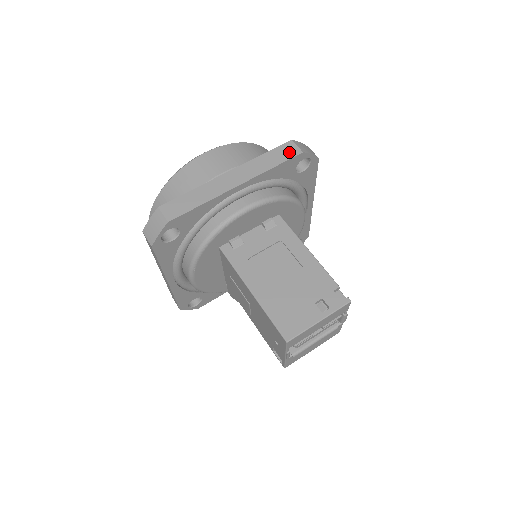
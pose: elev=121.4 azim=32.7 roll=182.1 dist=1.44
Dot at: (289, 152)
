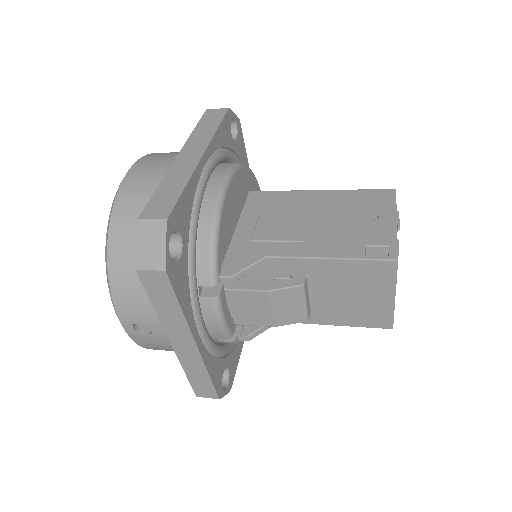
Dot at: occluded
